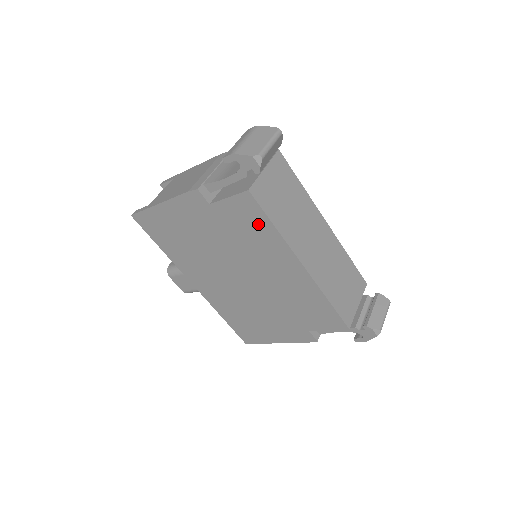
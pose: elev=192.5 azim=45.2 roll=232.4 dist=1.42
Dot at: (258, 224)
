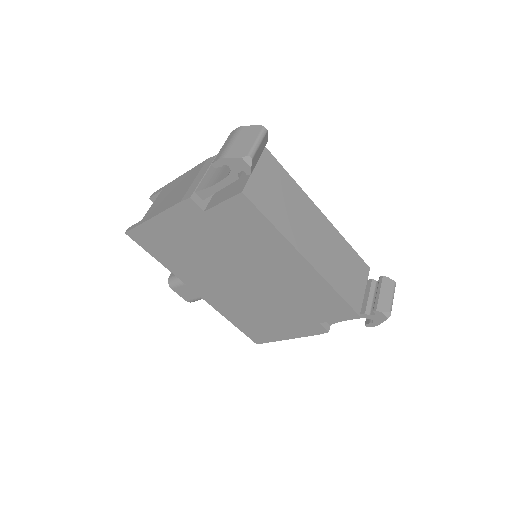
Dot at: (256, 225)
